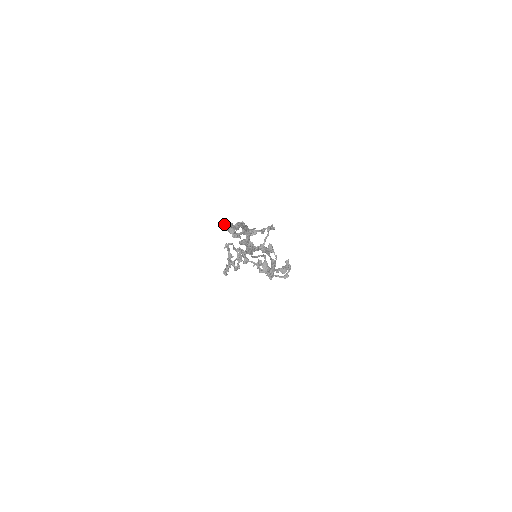
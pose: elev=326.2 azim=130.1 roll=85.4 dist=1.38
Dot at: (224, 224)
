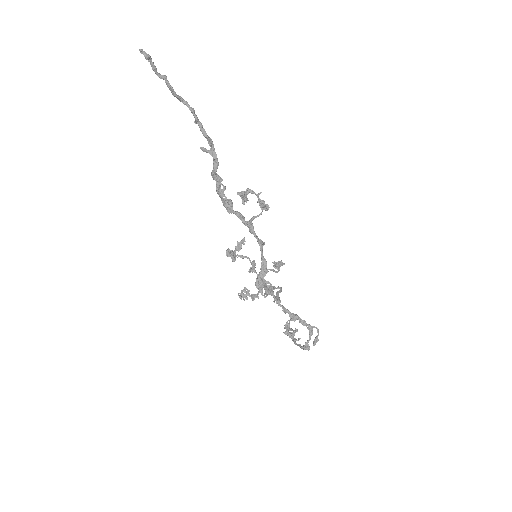
Dot at: (153, 62)
